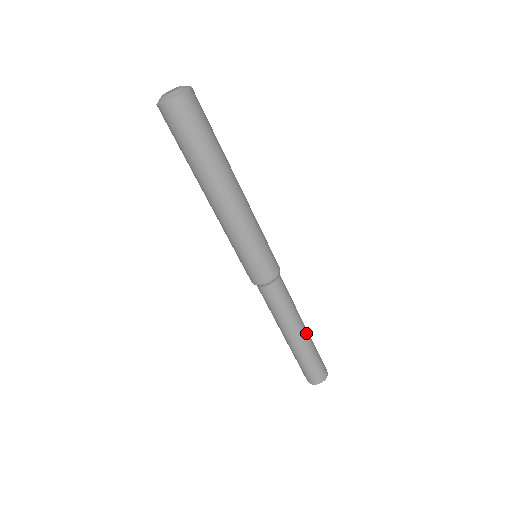
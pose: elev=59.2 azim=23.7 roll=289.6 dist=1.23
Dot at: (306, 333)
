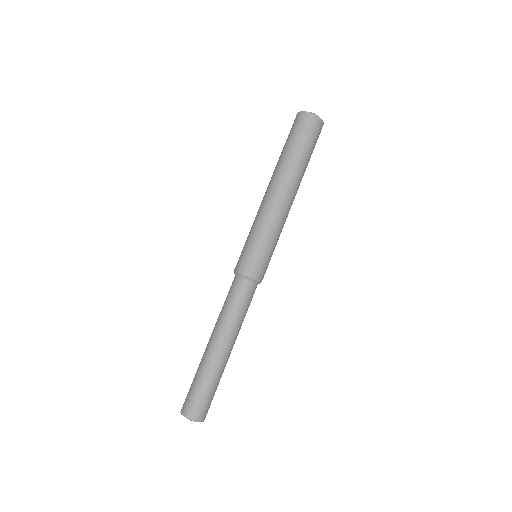
Dot at: (228, 356)
